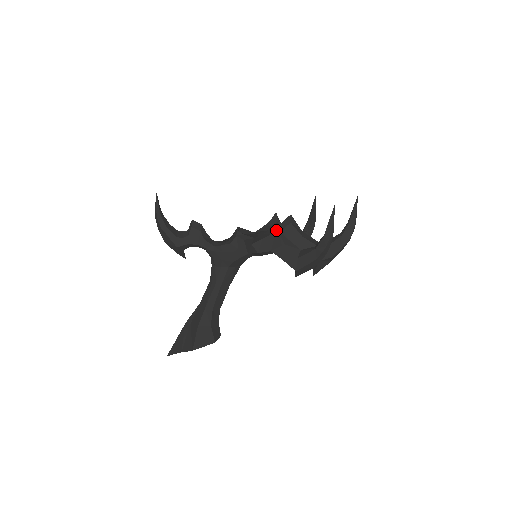
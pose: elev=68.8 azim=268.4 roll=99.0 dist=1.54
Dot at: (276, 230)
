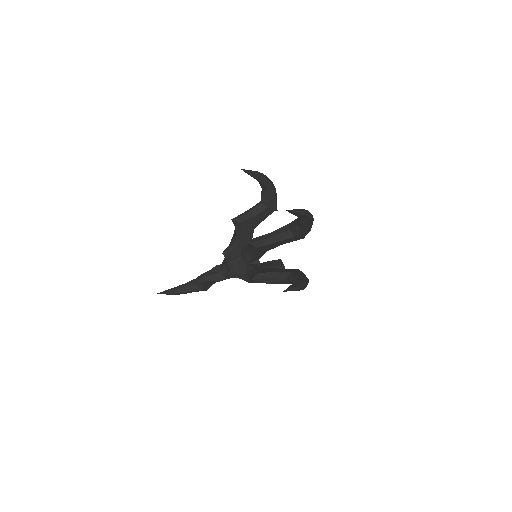
Dot at: occluded
